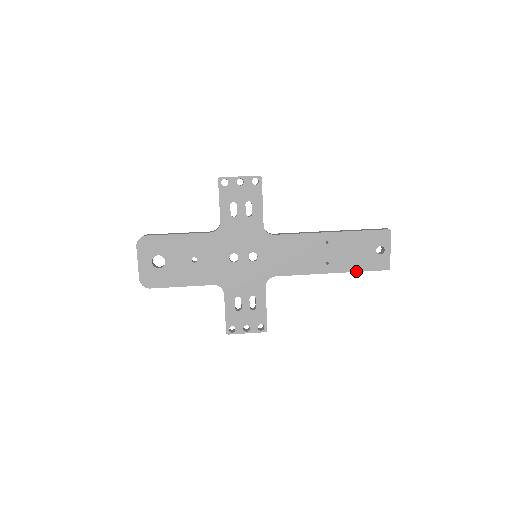
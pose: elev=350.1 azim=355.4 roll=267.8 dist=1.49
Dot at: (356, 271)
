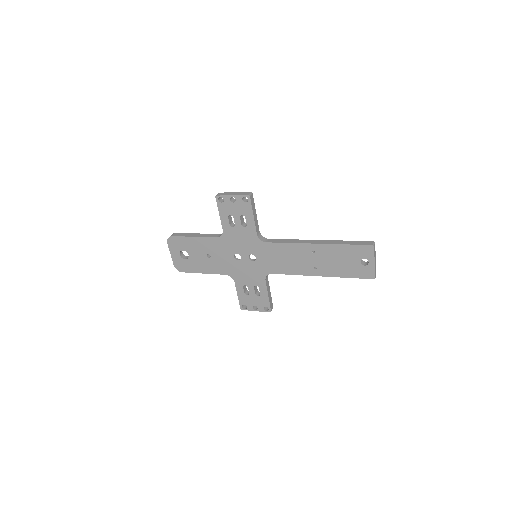
Dot at: (342, 277)
